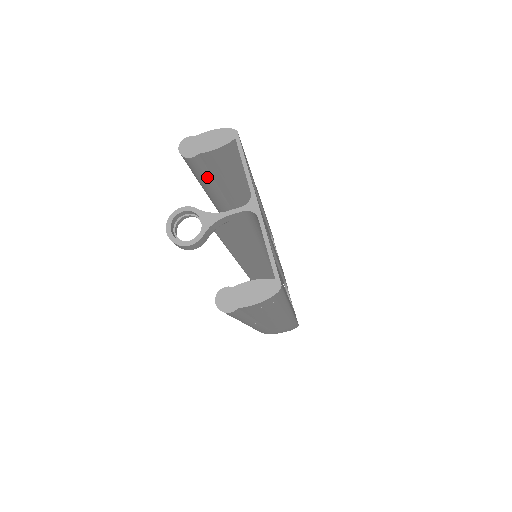
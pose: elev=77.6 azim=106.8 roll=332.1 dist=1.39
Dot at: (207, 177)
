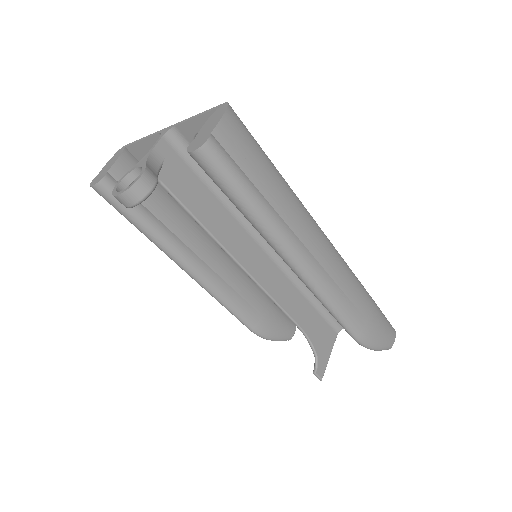
Dot at: (140, 208)
